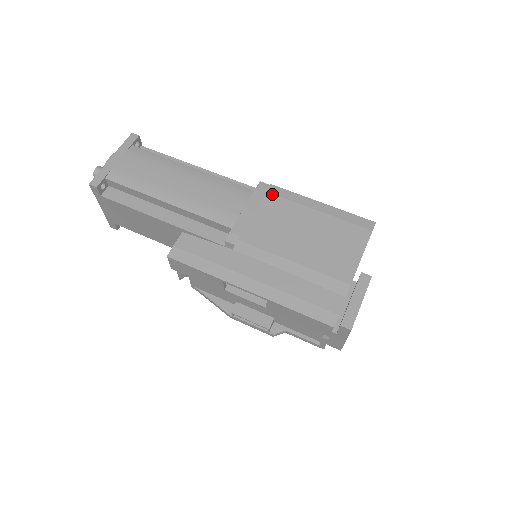
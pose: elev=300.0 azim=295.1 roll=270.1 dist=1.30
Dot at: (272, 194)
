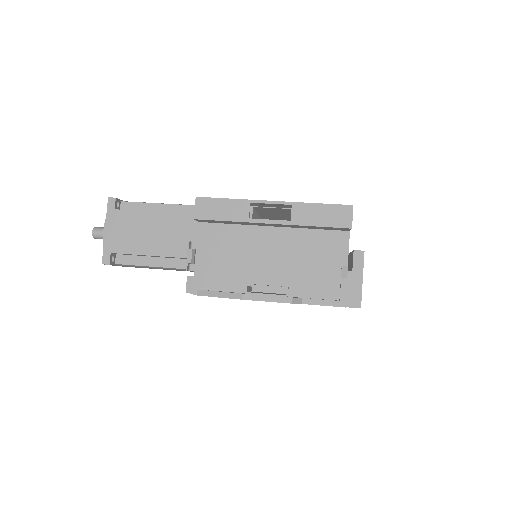
Dot at: occluded
